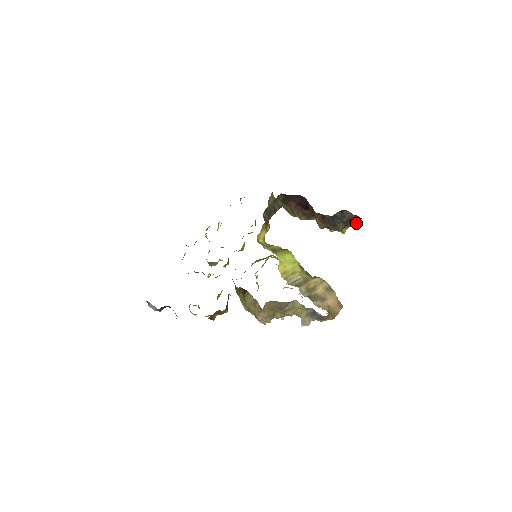
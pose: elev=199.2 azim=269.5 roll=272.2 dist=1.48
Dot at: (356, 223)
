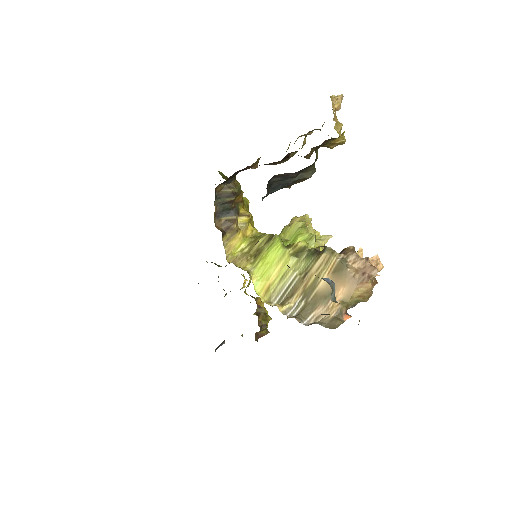
Dot at: occluded
